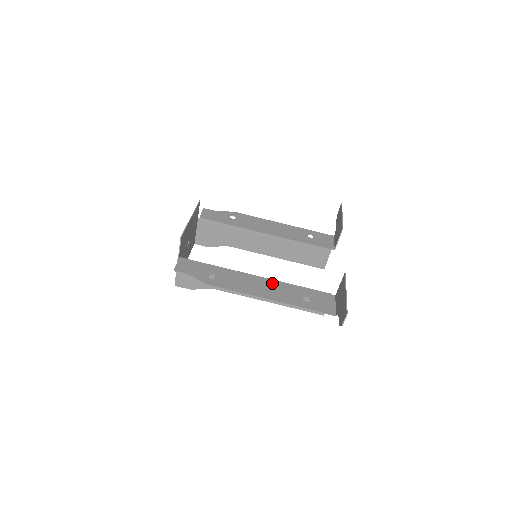
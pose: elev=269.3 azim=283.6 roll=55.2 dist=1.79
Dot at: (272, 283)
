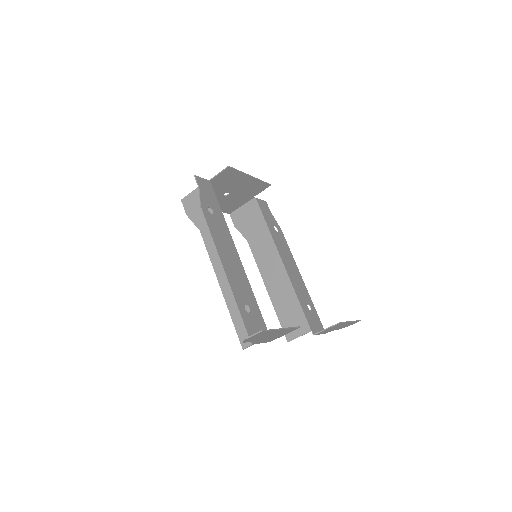
Dot at: (241, 270)
